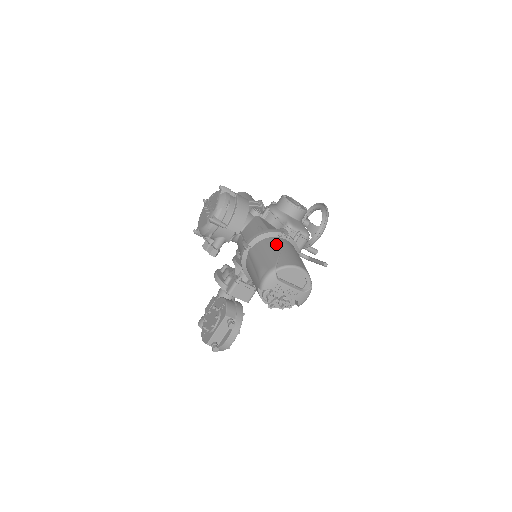
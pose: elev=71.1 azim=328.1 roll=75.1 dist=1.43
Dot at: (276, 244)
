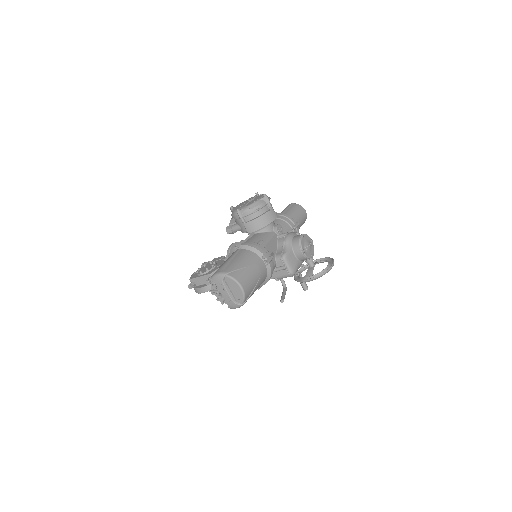
Dot at: (251, 261)
